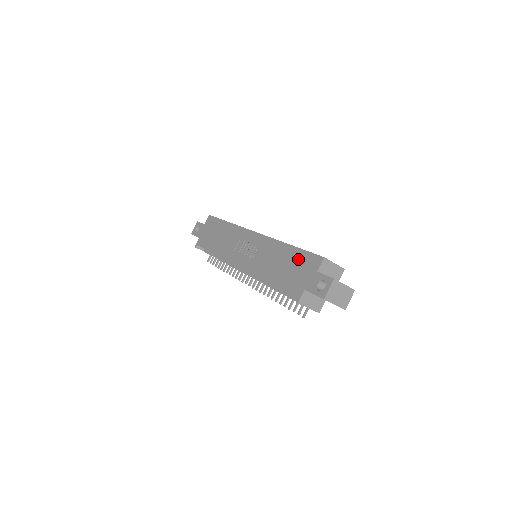
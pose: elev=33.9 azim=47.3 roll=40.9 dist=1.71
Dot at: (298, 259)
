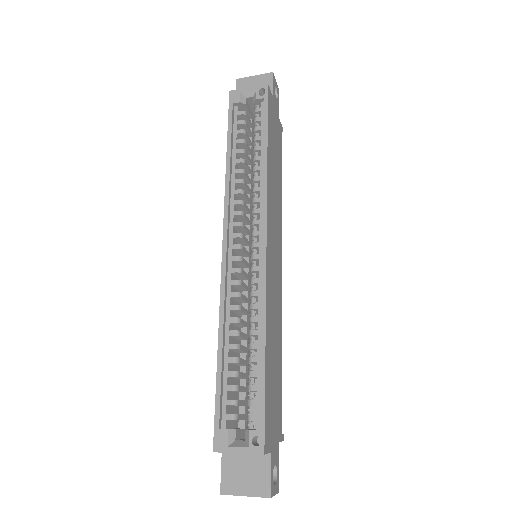
Dot at: occluded
